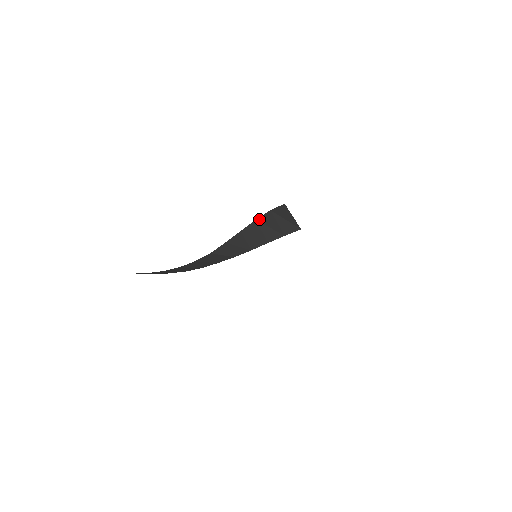
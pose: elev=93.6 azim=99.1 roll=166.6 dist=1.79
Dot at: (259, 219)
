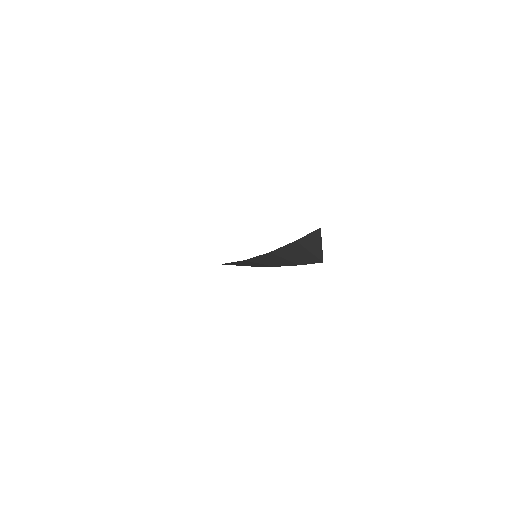
Dot at: (275, 251)
